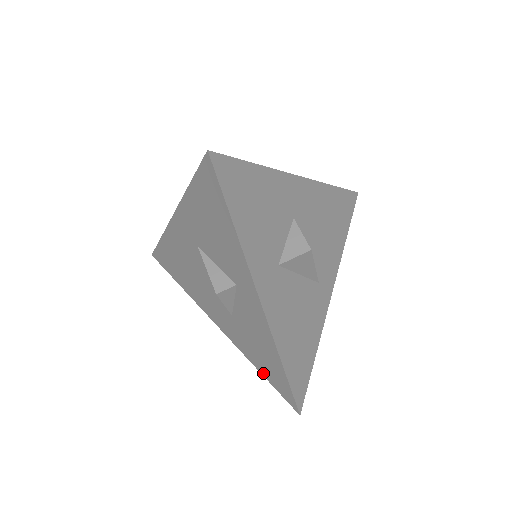
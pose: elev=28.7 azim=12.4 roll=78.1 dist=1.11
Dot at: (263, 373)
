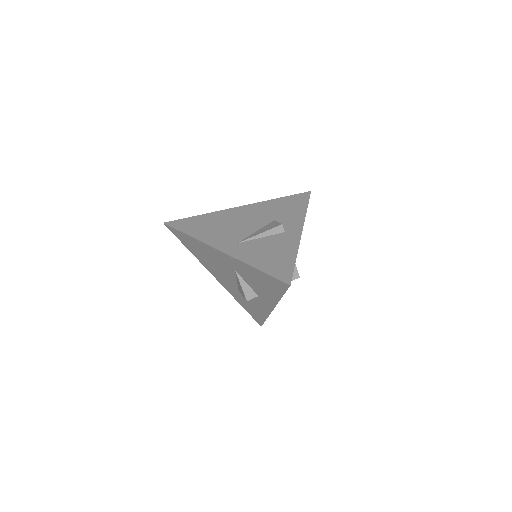
Dot at: (244, 308)
